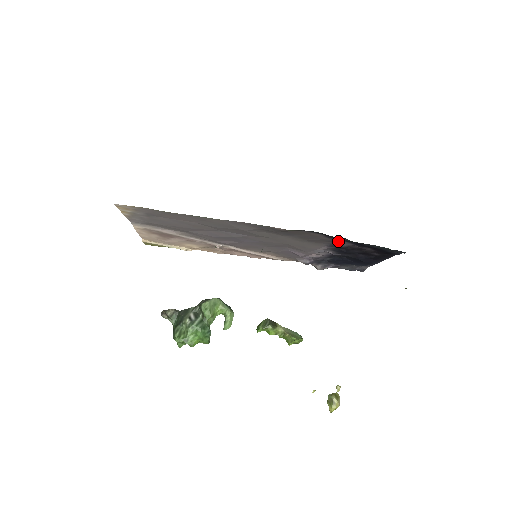
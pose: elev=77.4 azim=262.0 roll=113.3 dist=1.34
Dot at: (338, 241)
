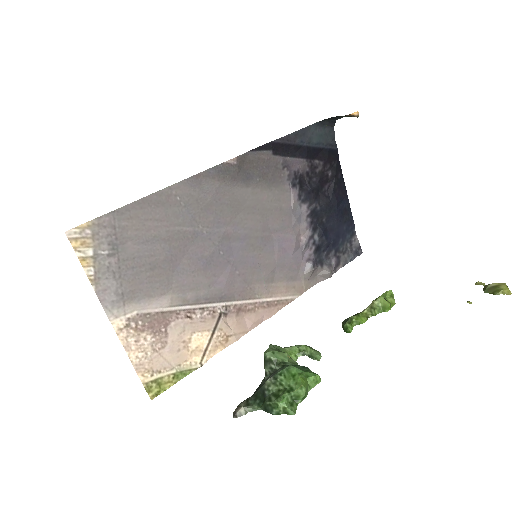
Dot at: (287, 162)
